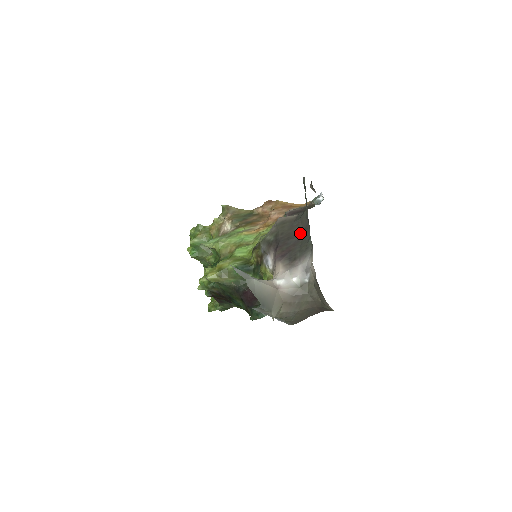
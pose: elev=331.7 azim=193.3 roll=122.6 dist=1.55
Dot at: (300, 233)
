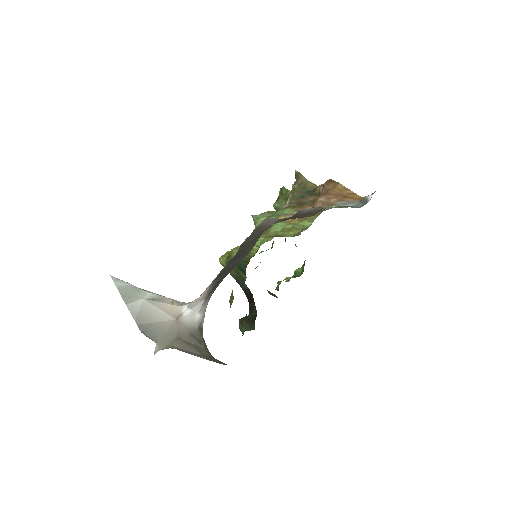
Dot at: (245, 255)
